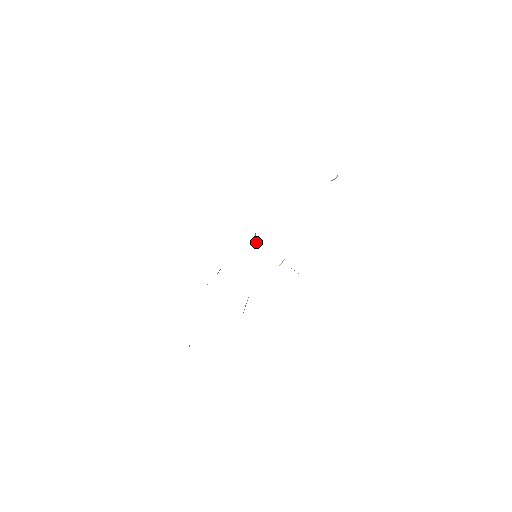
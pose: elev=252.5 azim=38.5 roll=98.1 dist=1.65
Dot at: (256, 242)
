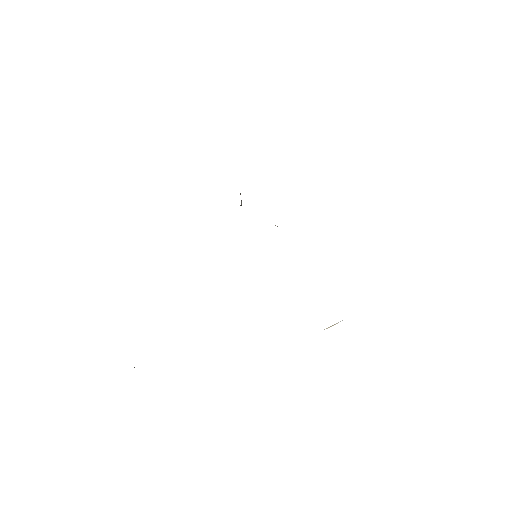
Dot at: (241, 205)
